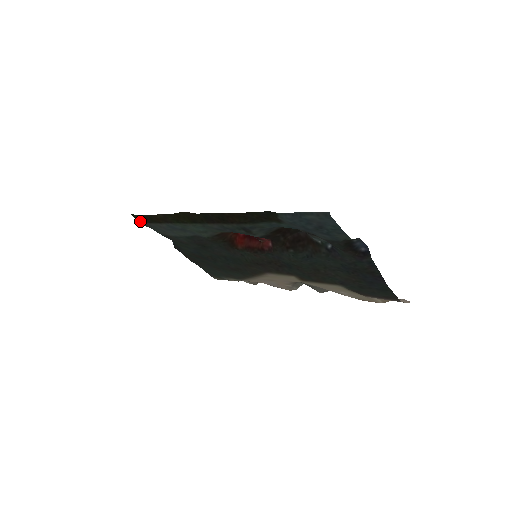
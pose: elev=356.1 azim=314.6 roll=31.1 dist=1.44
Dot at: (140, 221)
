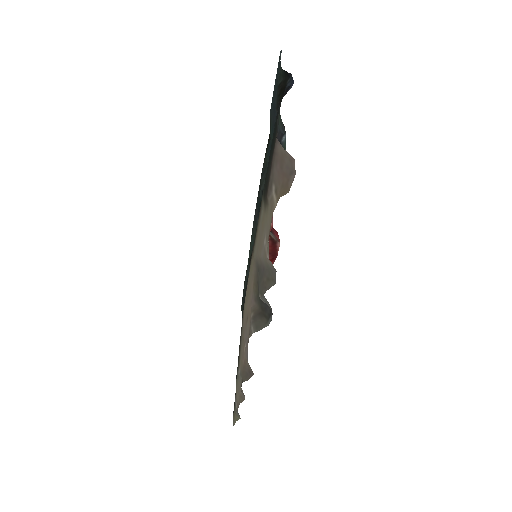
Dot at: occluded
